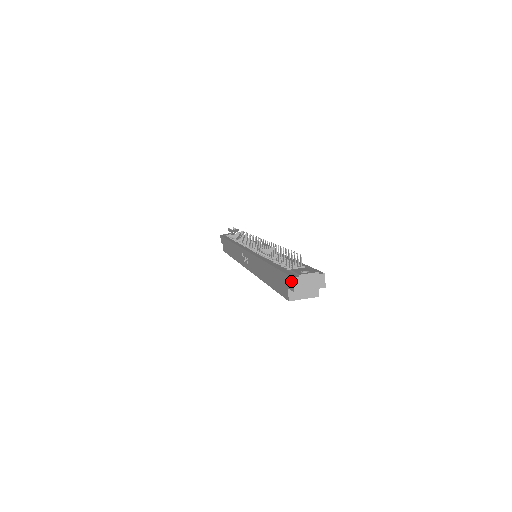
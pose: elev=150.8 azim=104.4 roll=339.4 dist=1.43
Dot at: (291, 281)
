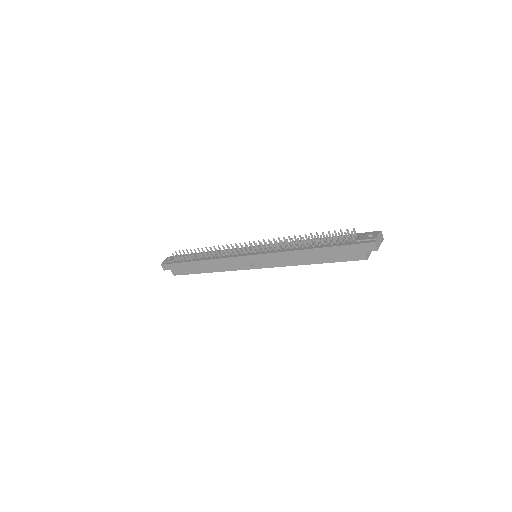
Dot at: (372, 245)
